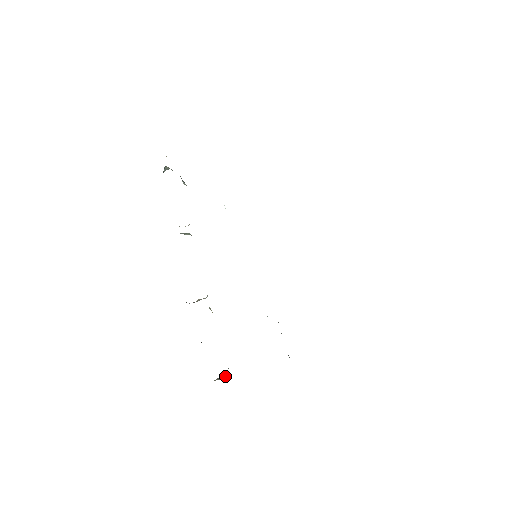
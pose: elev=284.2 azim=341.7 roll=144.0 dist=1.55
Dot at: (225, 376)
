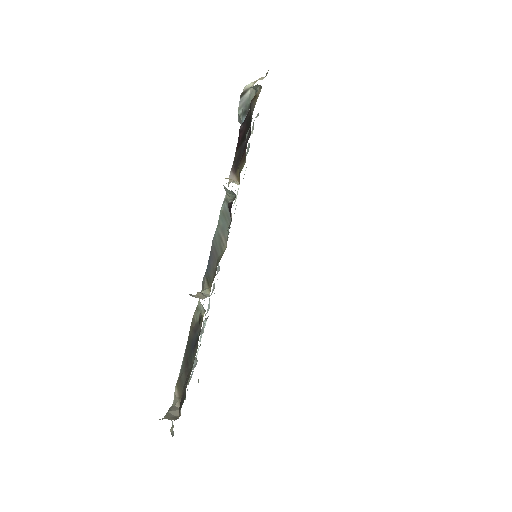
Dot at: occluded
